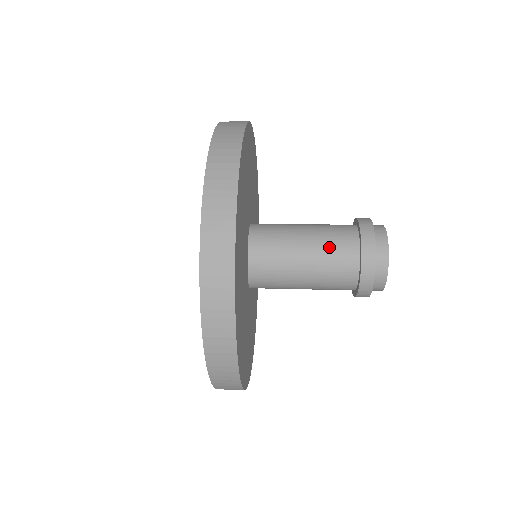
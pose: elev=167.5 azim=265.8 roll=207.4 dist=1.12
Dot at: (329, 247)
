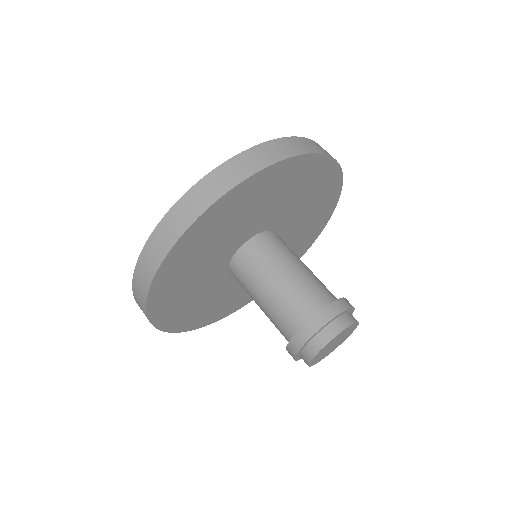
Dot at: (274, 318)
